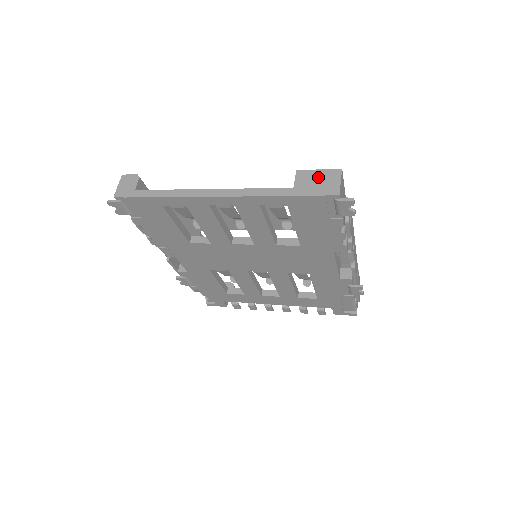
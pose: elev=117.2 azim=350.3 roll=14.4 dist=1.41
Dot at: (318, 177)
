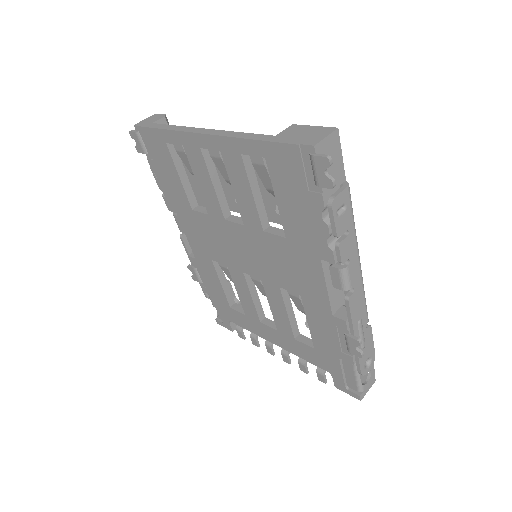
Dot at: (307, 131)
